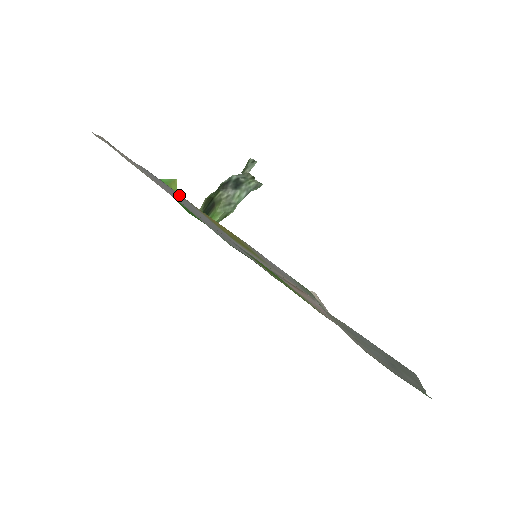
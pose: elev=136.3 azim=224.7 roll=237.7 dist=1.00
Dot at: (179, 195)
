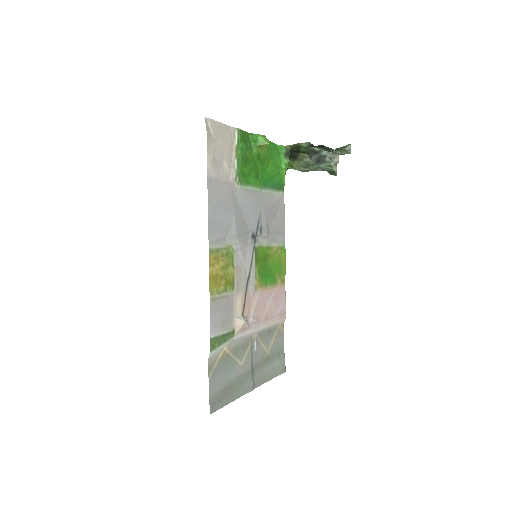
Dot at: (220, 218)
